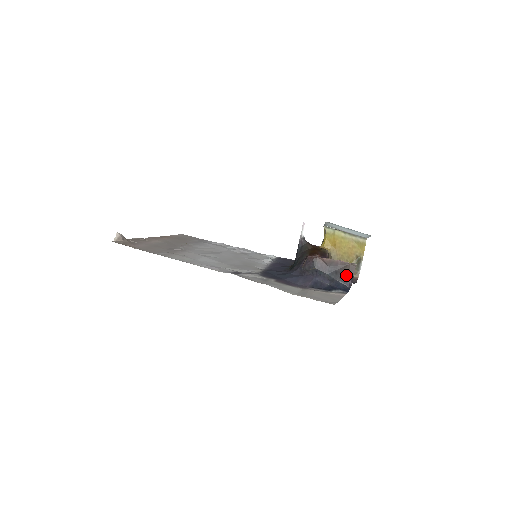
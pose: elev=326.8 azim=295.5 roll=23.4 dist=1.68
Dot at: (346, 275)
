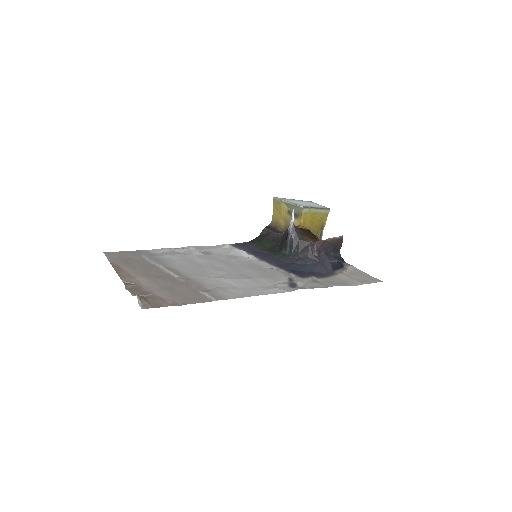
Dot at: (339, 248)
